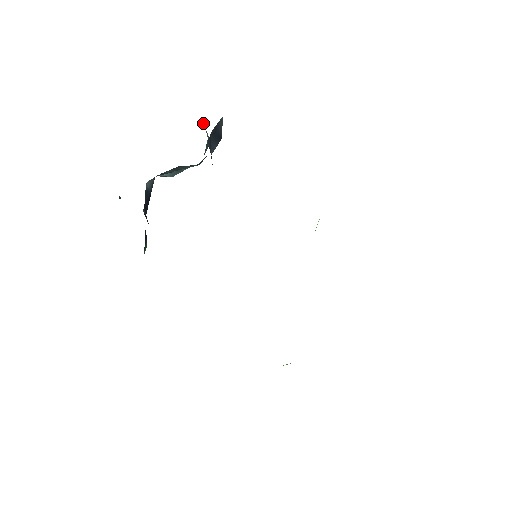
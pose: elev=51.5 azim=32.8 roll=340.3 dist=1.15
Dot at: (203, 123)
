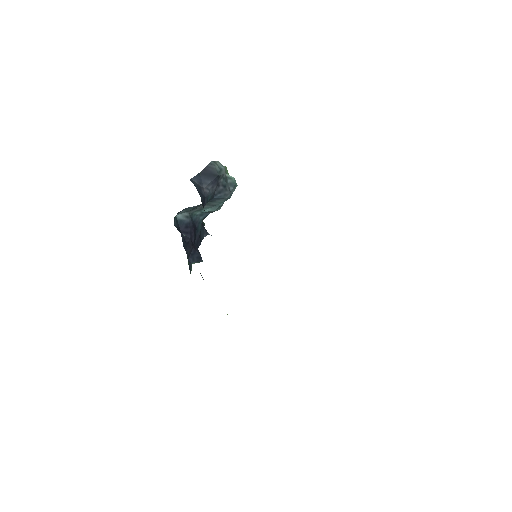
Dot at: occluded
